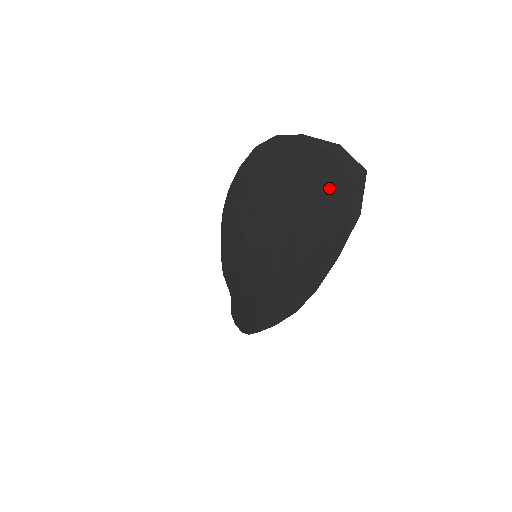
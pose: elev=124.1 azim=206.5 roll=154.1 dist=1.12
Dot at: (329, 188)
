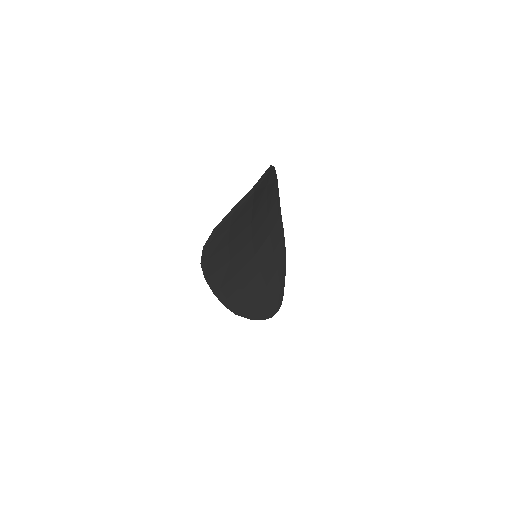
Dot at: occluded
